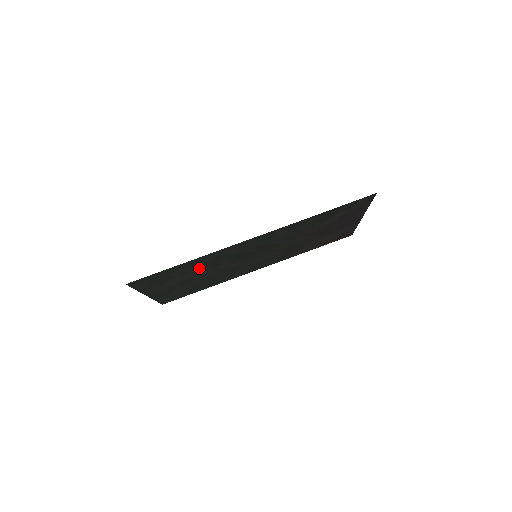
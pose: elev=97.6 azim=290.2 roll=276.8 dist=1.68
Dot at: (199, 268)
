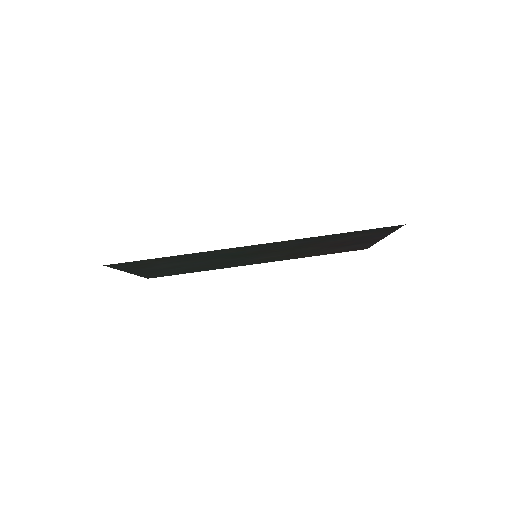
Dot at: (190, 260)
